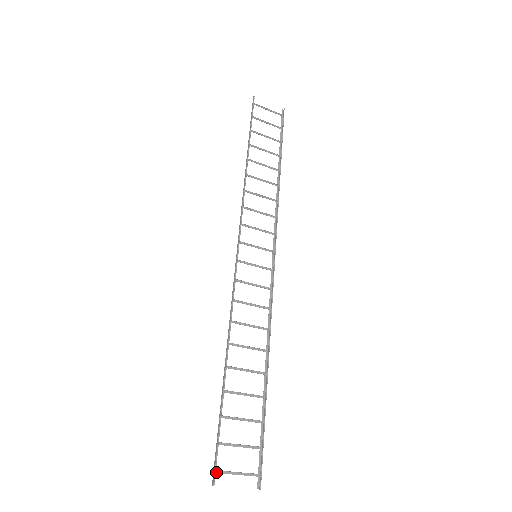
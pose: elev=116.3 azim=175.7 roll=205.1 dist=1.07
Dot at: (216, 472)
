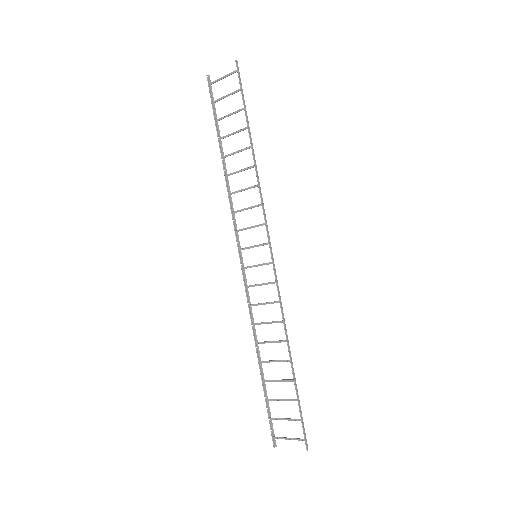
Dot at: (275, 438)
